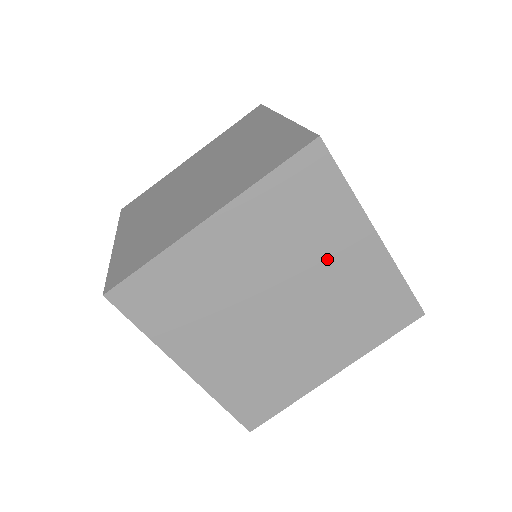
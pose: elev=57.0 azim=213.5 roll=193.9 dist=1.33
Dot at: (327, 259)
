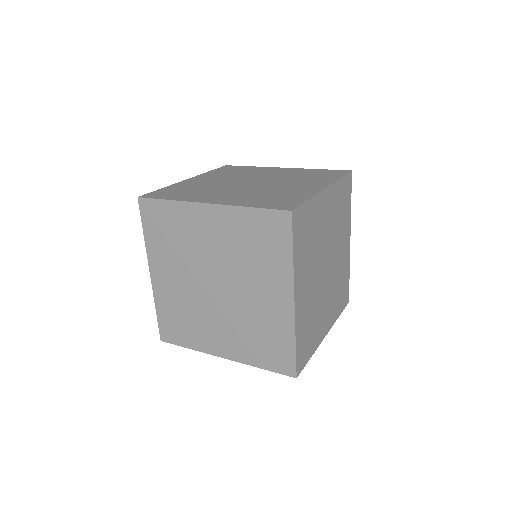
Dot at: (256, 285)
